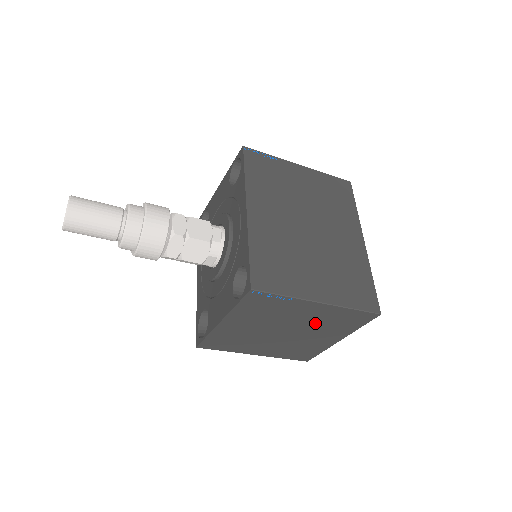
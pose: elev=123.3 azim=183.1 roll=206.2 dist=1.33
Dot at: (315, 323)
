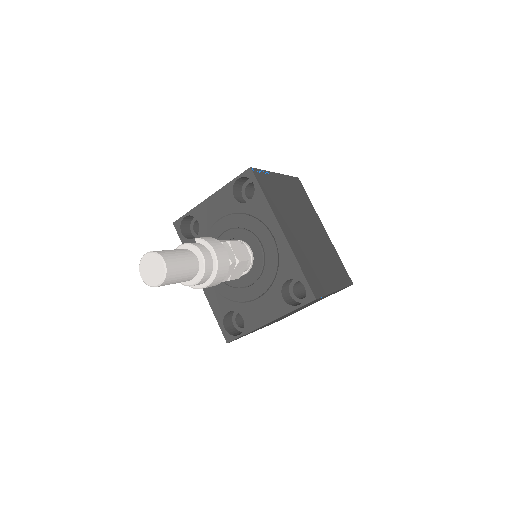
Dot at: (316, 301)
